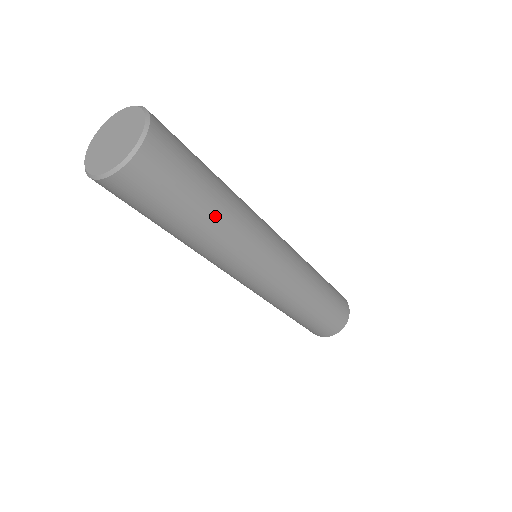
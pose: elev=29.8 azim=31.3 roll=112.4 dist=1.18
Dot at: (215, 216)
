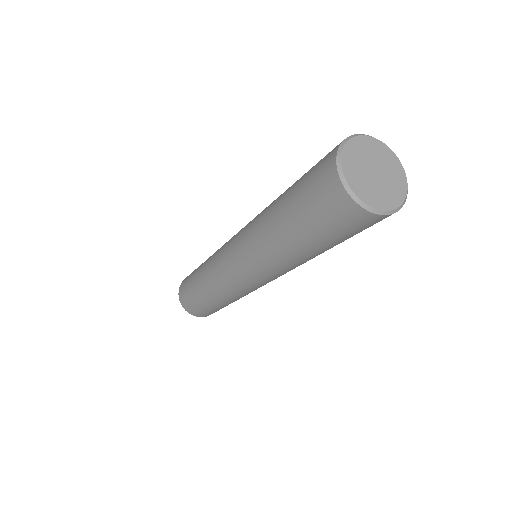
Dot at: (313, 254)
